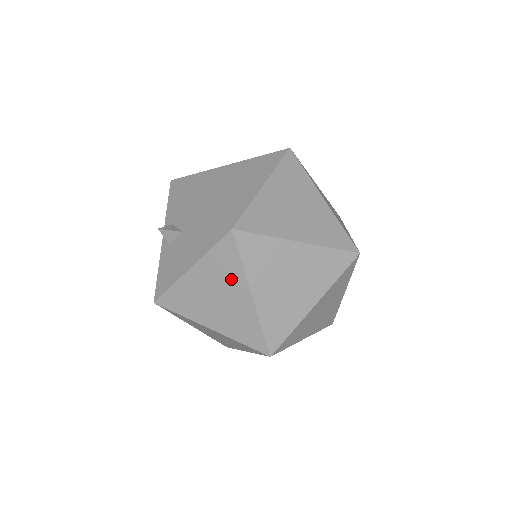
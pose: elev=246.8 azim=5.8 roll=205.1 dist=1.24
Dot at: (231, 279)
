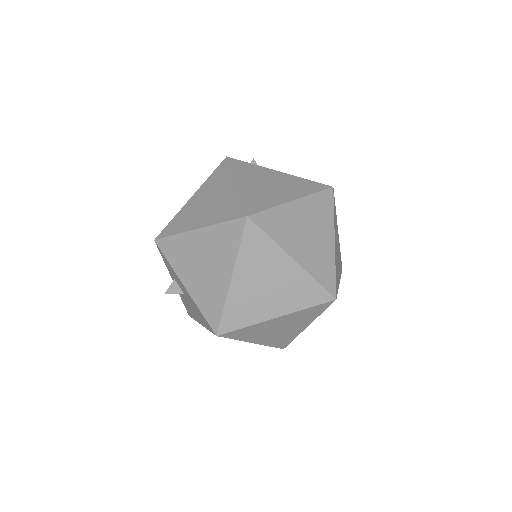
Dot at: occluded
